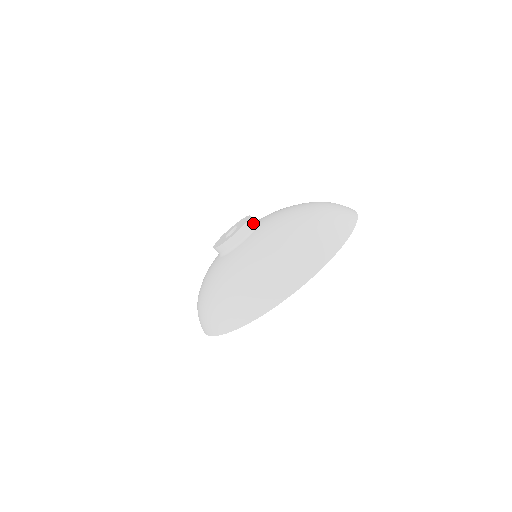
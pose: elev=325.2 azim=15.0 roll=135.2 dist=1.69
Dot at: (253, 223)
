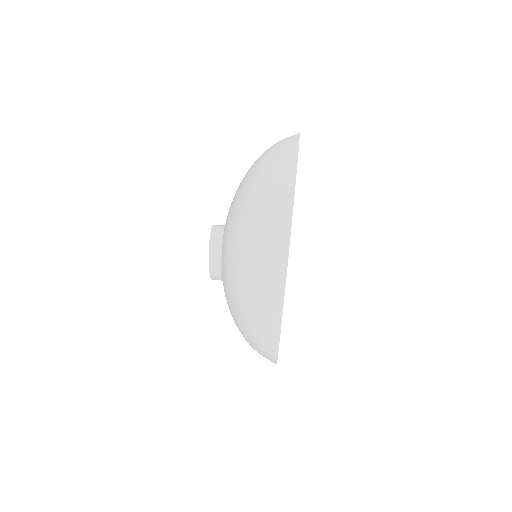
Dot at: (218, 231)
